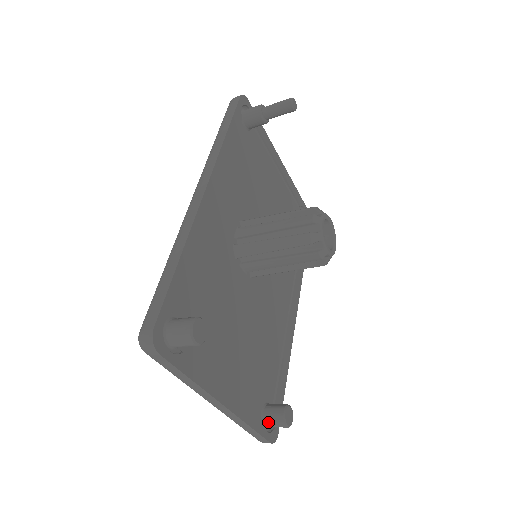
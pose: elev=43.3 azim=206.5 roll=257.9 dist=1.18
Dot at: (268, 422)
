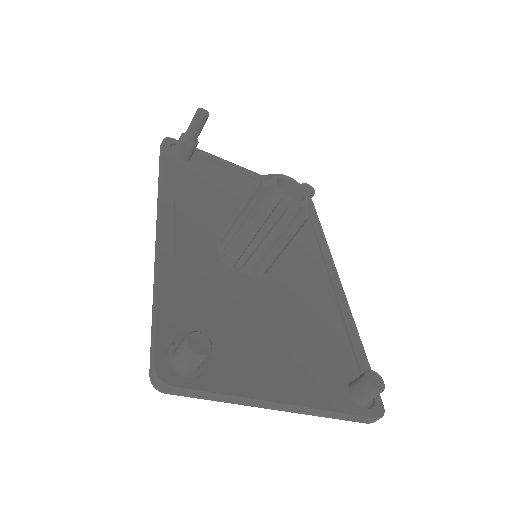
Dot at: (359, 399)
